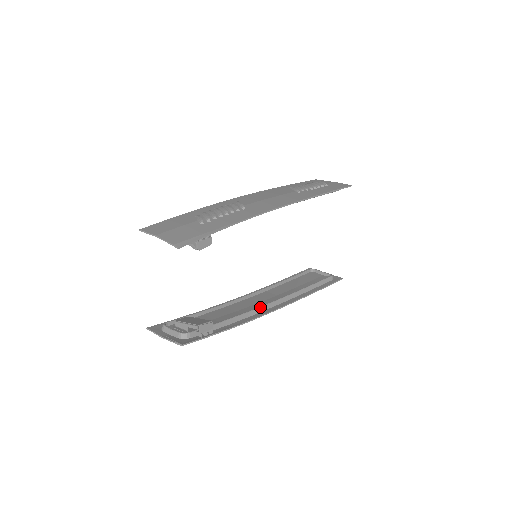
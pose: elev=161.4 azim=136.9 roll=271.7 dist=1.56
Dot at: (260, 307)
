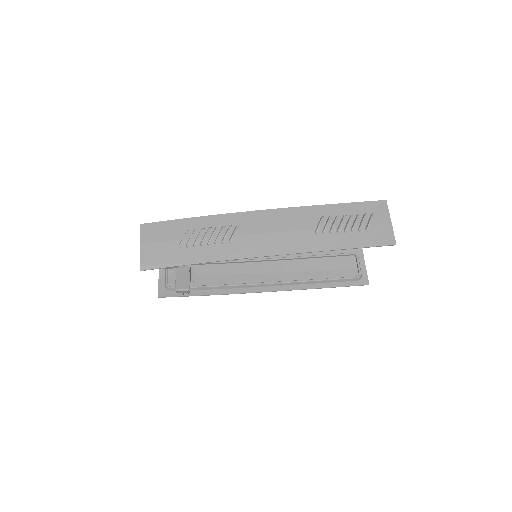
Dot at: (249, 285)
